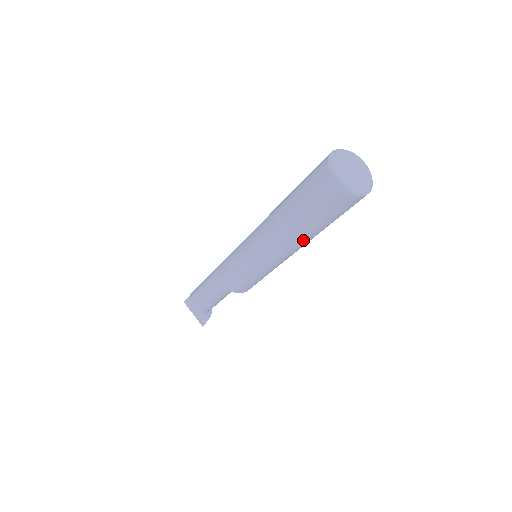
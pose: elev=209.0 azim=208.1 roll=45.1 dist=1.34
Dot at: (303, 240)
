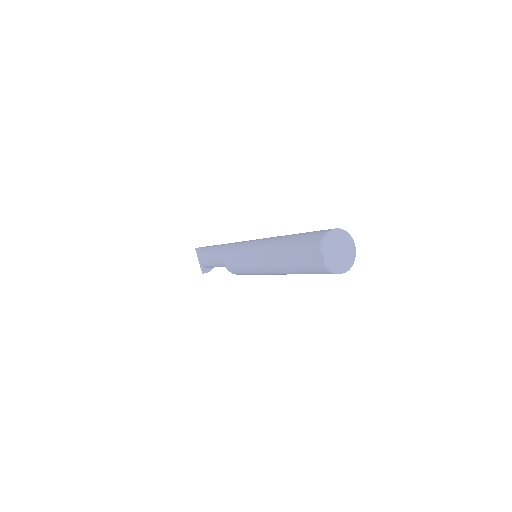
Dot at: (288, 273)
